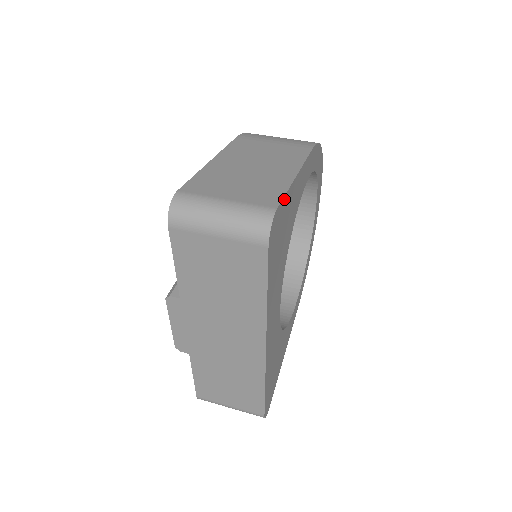
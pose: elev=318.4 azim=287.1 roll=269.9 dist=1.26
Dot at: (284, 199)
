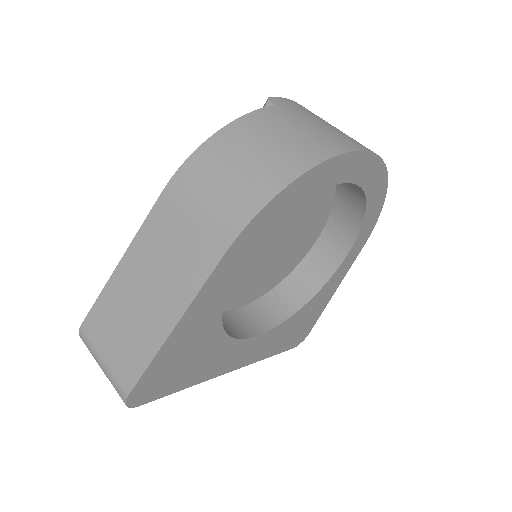
Dot at: (146, 373)
